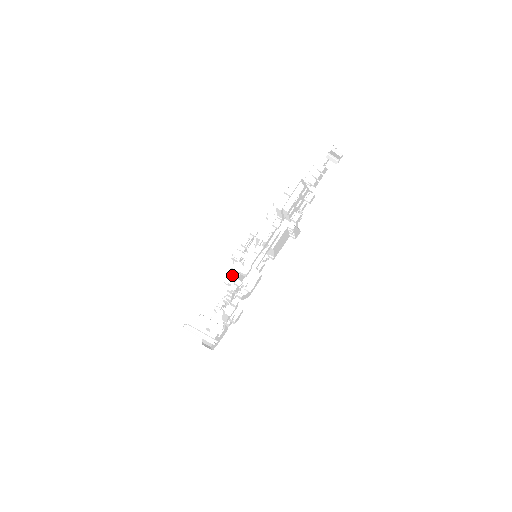
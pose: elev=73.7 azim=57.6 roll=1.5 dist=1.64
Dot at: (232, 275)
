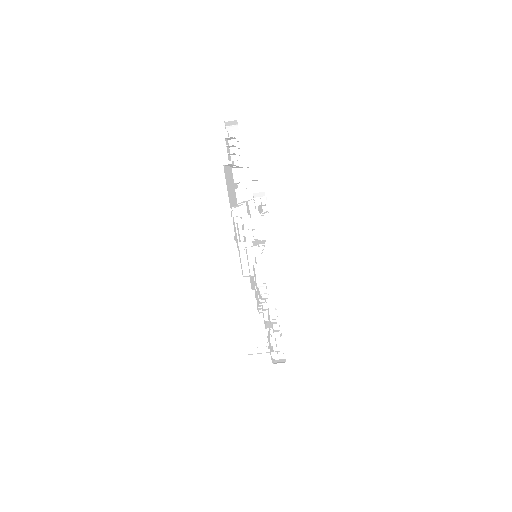
Dot at: occluded
